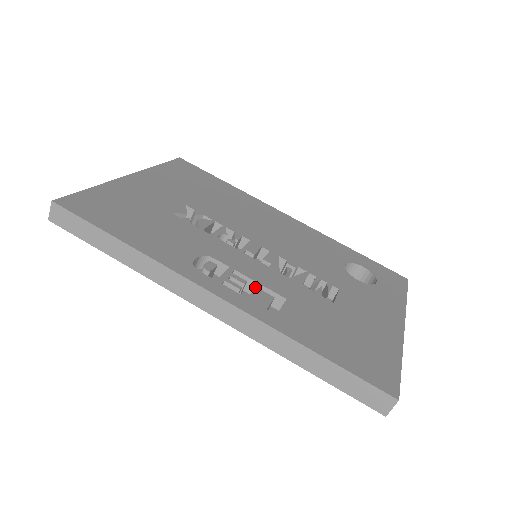
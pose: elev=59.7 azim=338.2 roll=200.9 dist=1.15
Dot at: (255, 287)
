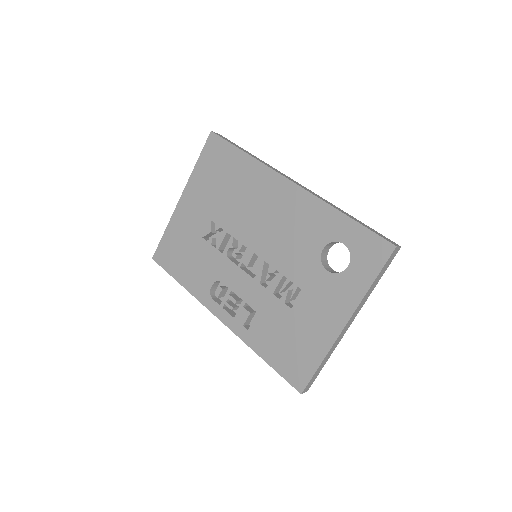
Dot at: (245, 300)
